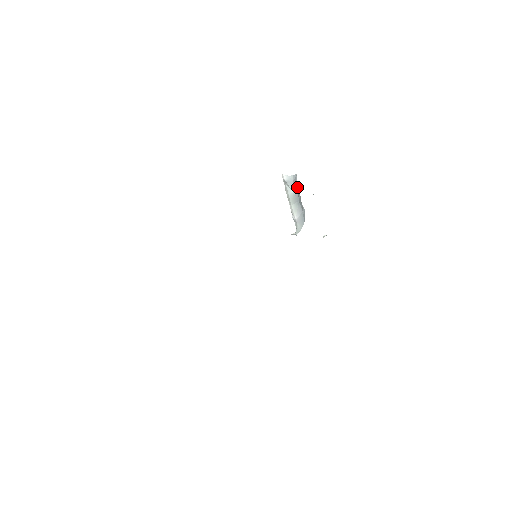
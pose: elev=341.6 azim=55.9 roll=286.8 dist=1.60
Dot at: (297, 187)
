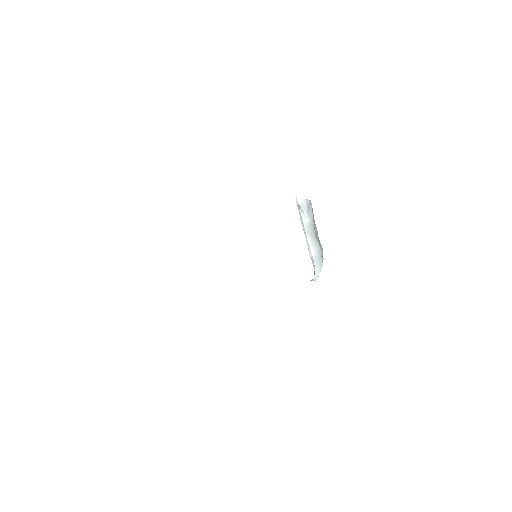
Dot at: (312, 216)
